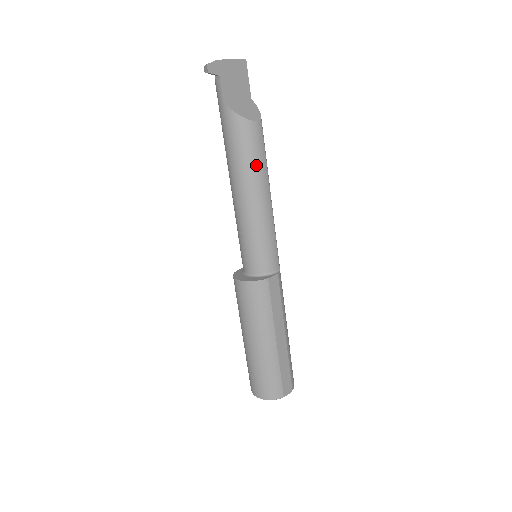
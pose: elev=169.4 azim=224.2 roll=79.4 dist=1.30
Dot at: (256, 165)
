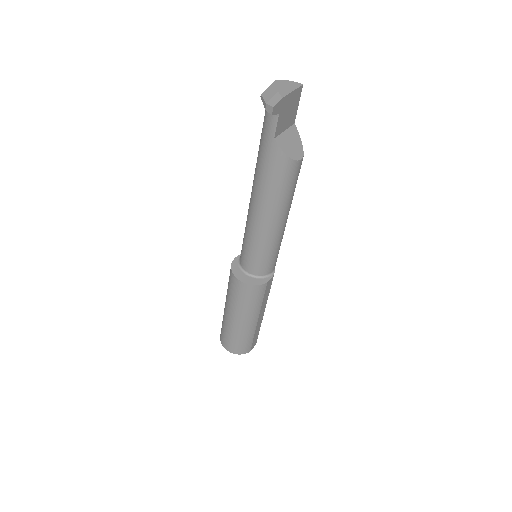
Dot at: (287, 197)
